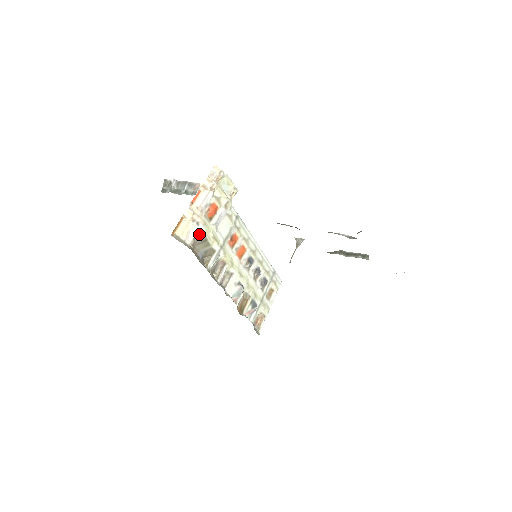
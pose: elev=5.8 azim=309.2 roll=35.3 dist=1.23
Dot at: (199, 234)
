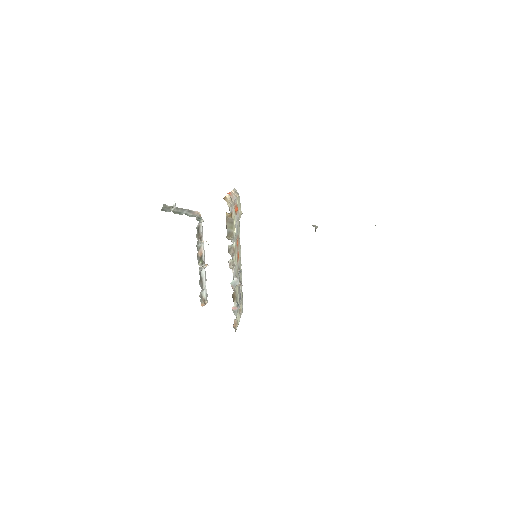
Dot at: (231, 215)
